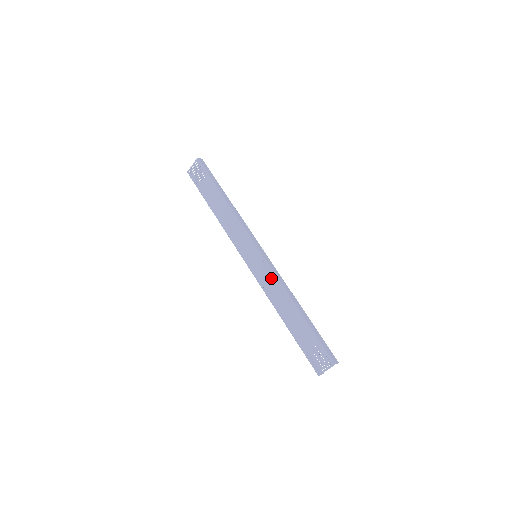
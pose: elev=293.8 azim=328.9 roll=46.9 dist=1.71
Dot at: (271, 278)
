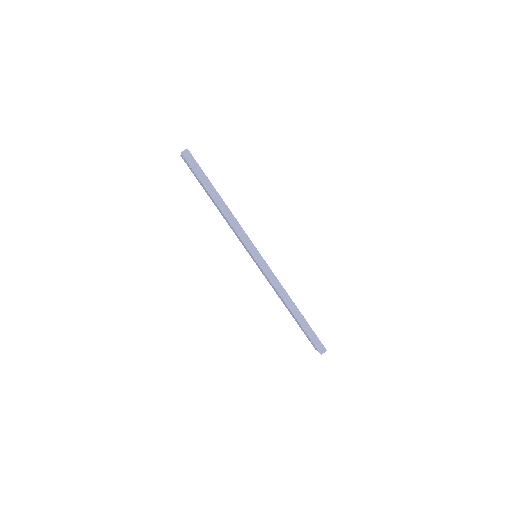
Dot at: (269, 281)
